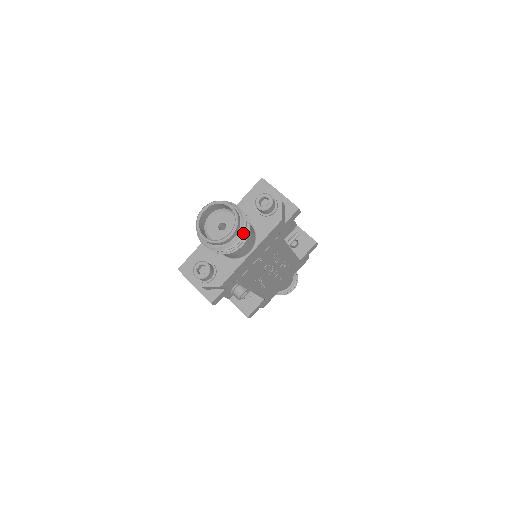
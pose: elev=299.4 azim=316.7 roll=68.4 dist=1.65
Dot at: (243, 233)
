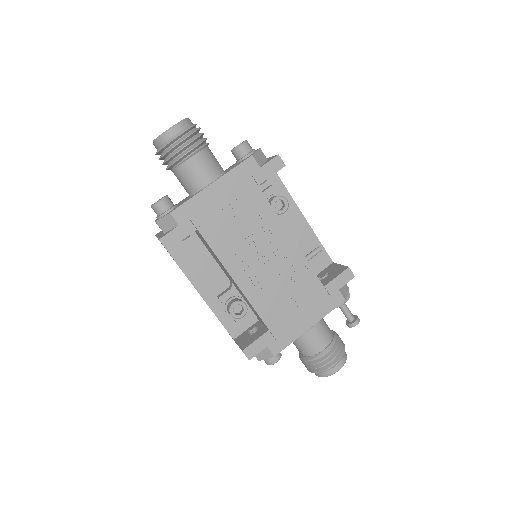
Dot at: (189, 134)
